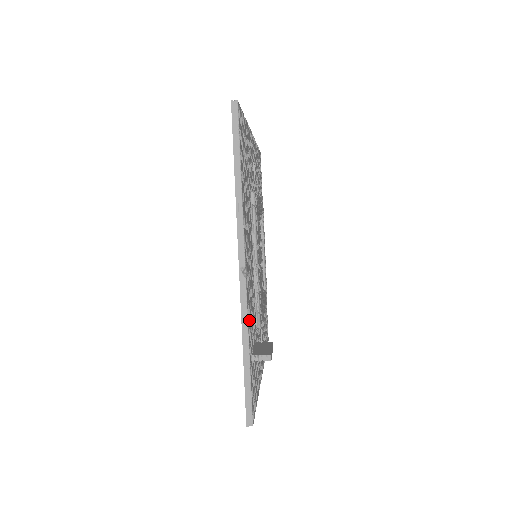
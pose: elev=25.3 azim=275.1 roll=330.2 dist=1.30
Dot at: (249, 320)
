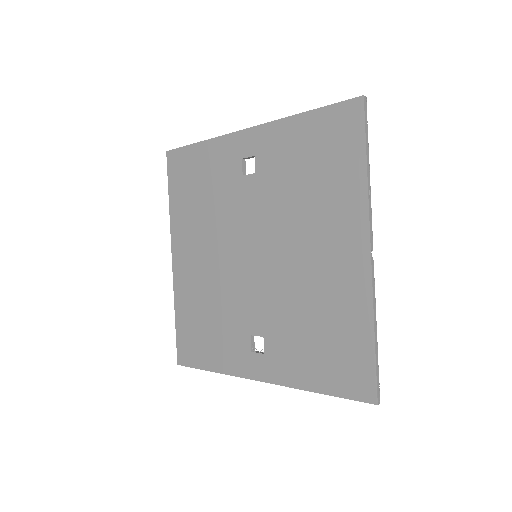
Dot at: (366, 302)
